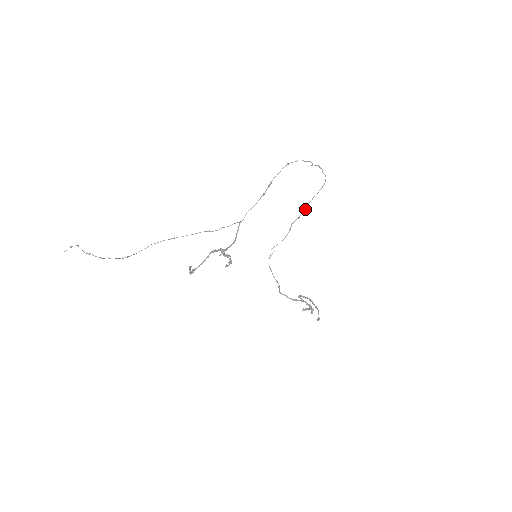
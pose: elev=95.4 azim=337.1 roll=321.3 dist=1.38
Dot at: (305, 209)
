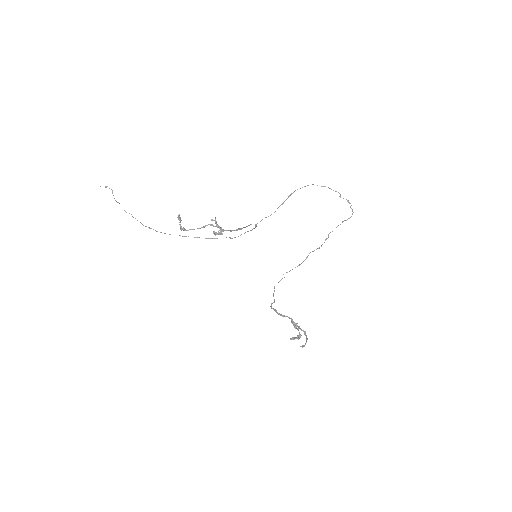
Dot at: (325, 239)
